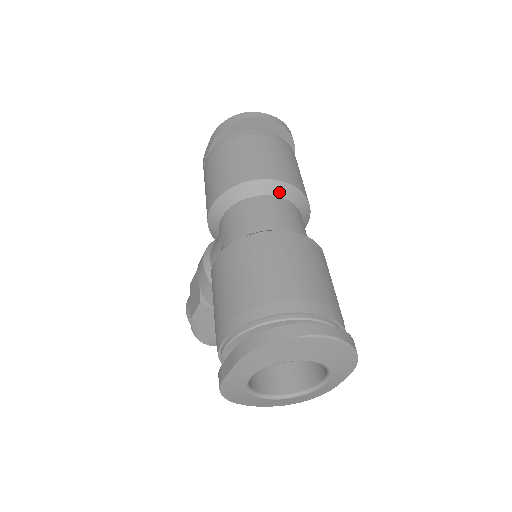
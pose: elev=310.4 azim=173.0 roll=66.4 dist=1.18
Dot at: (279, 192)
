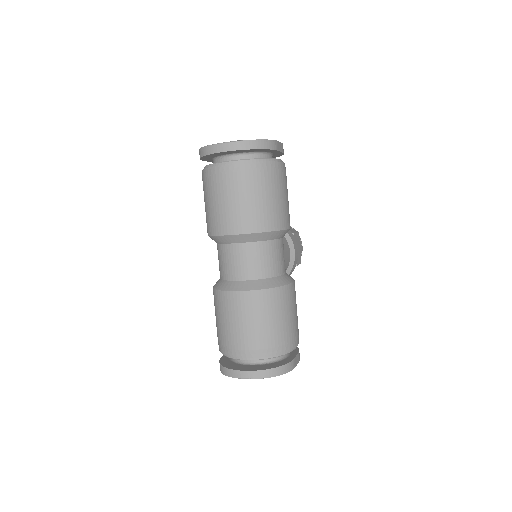
Dot at: (237, 241)
